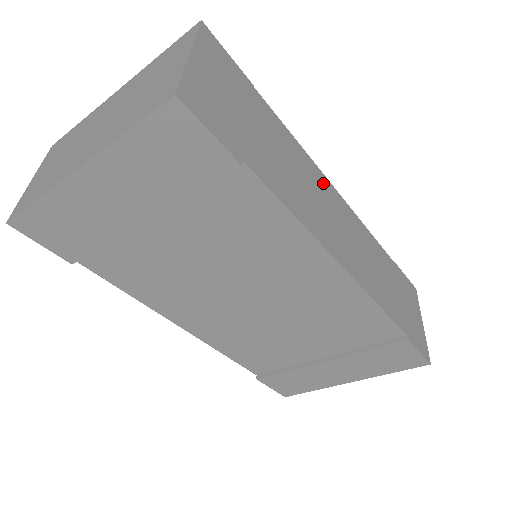
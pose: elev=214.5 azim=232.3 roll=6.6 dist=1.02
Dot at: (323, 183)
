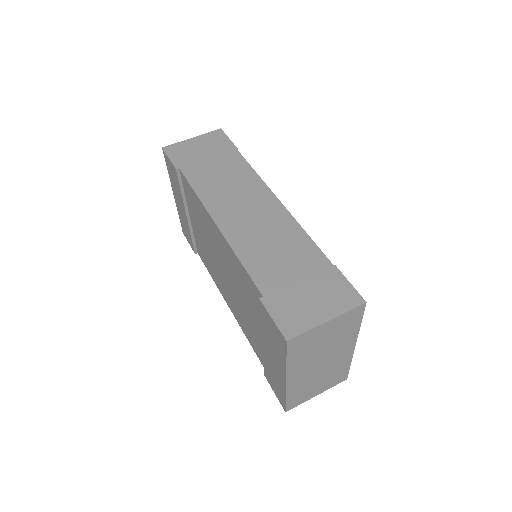
Dot at: (260, 191)
